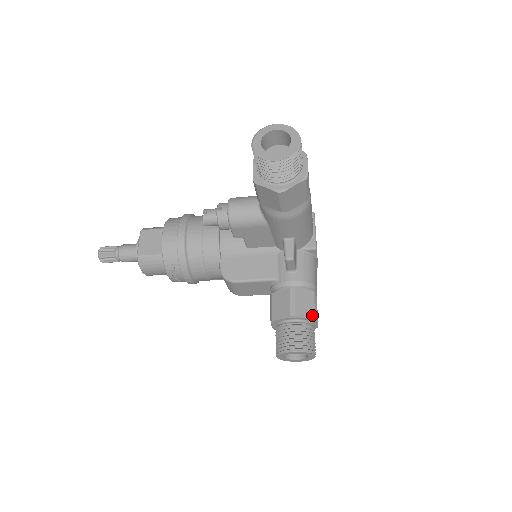
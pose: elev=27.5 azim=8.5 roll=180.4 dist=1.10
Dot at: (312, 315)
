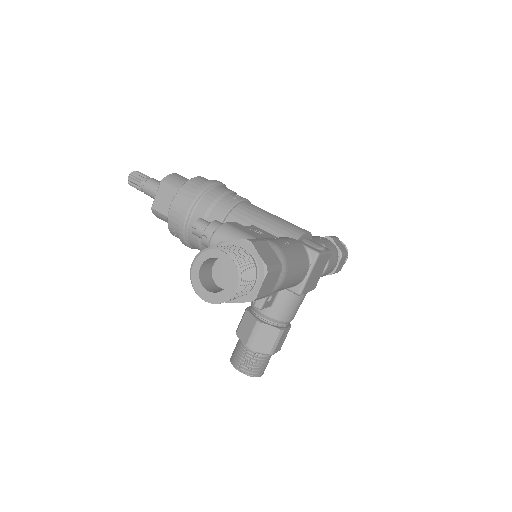
Dot at: (267, 351)
